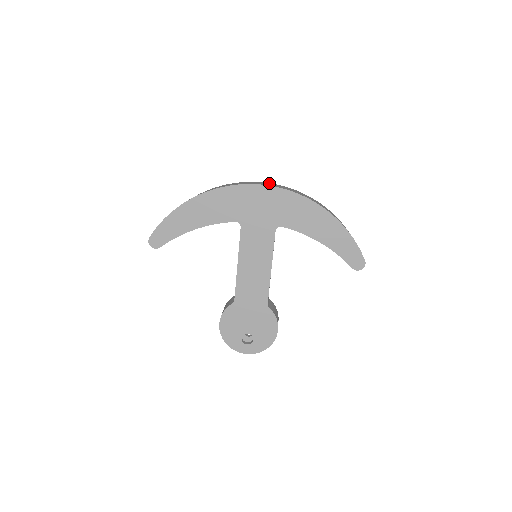
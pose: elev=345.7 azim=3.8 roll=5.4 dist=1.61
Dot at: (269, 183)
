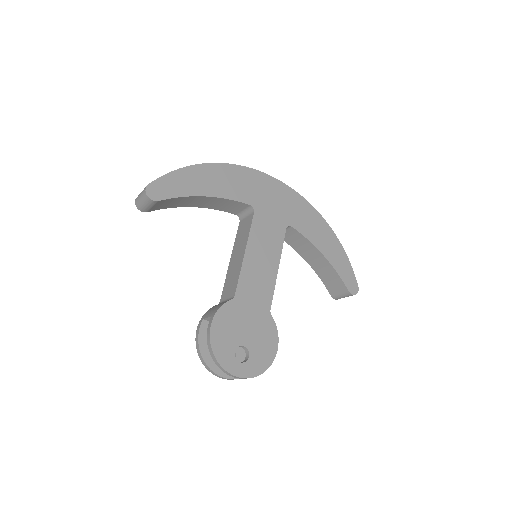
Dot at: occluded
